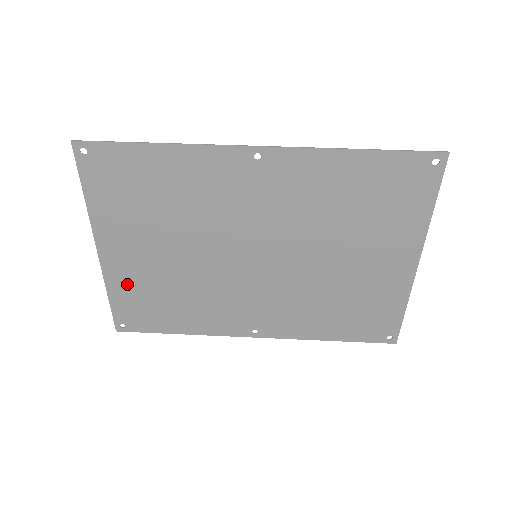
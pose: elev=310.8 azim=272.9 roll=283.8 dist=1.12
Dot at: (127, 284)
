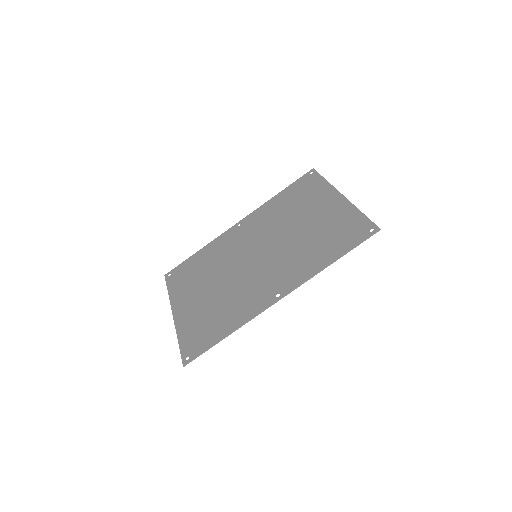
Dot at: (181, 291)
